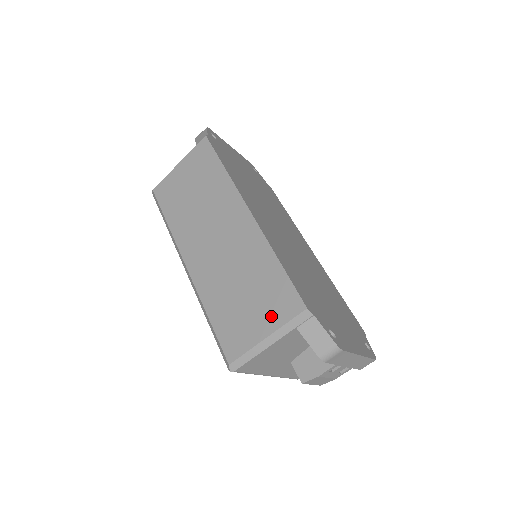
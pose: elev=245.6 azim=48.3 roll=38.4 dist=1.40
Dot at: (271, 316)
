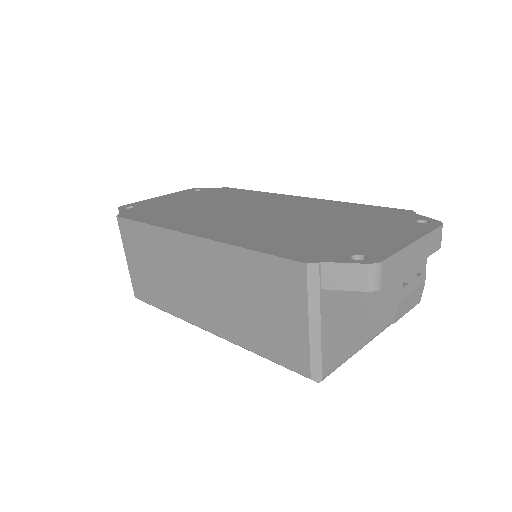
Dot at: (292, 302)
